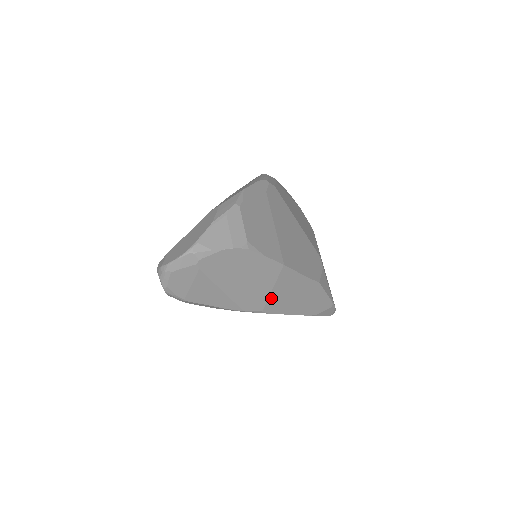
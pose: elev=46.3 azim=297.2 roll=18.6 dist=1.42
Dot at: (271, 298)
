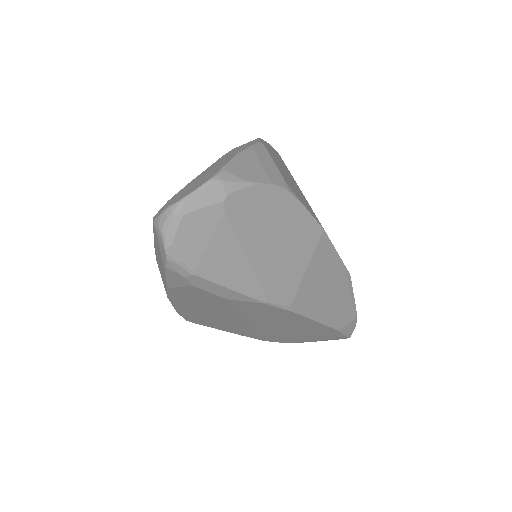
Dot at: (302, 285)
